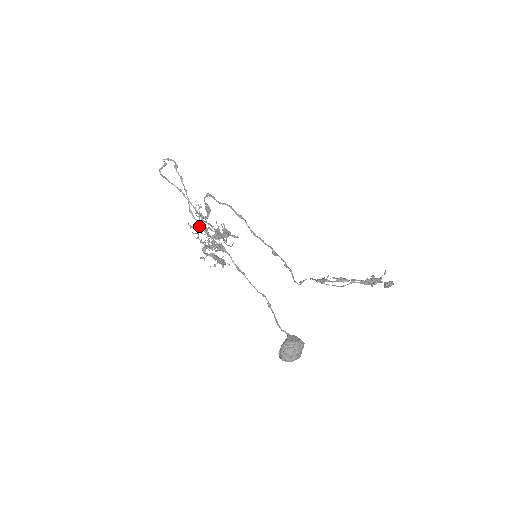
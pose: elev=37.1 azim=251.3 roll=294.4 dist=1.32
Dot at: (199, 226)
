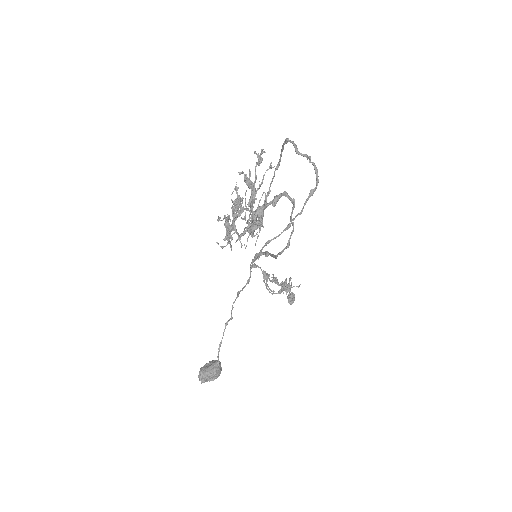
Dot at: (248, 183)
